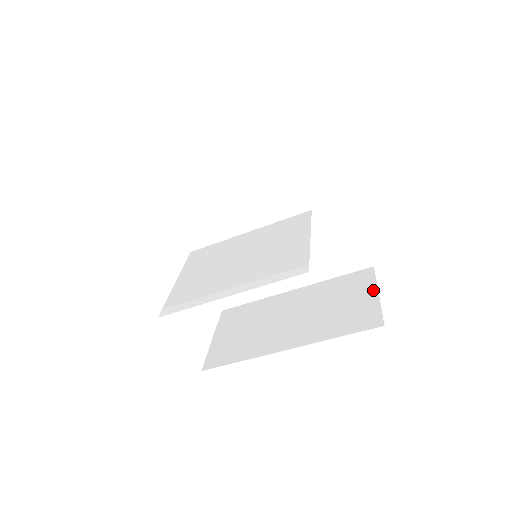
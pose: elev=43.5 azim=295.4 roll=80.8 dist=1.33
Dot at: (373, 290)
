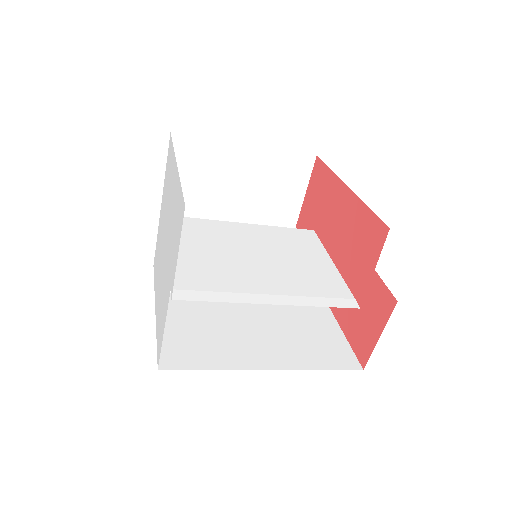
Dot at: (336, 327)
